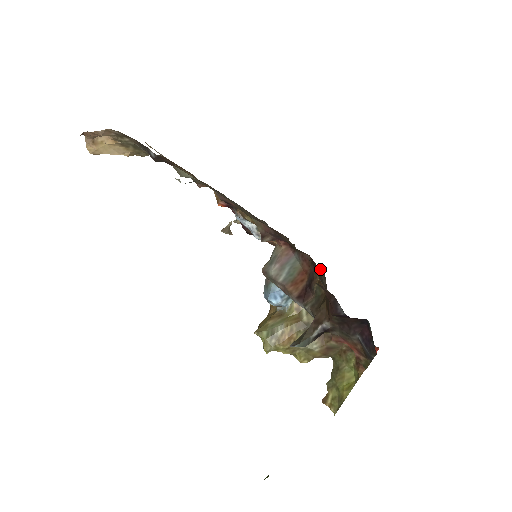
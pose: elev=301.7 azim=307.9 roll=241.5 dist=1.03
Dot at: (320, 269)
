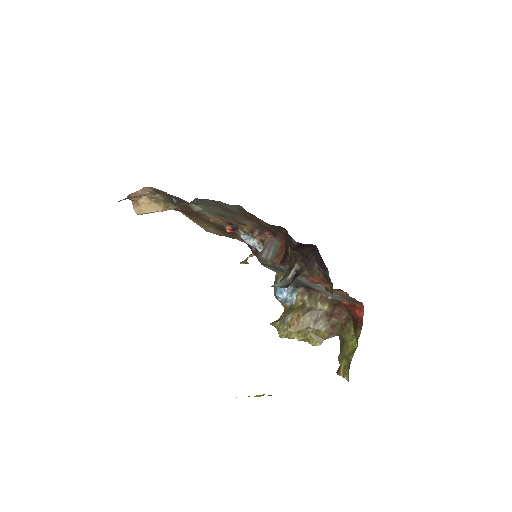
Dot at: (285, 230)
